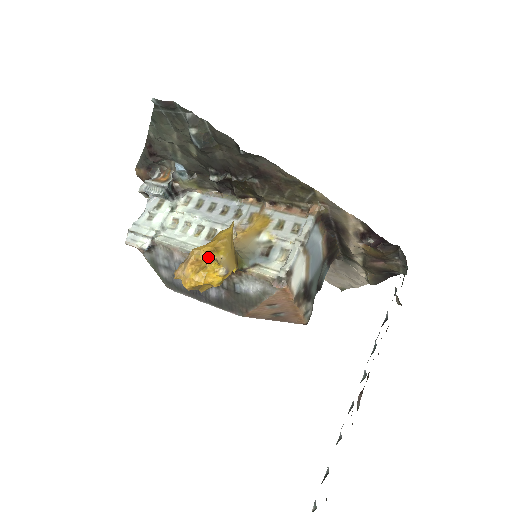
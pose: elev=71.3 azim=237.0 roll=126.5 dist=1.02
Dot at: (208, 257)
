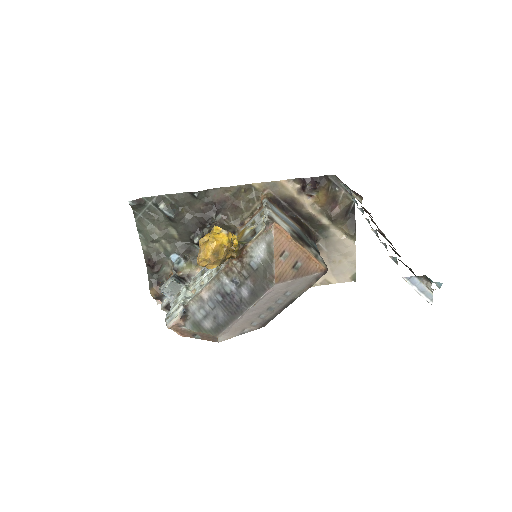
Dot at: occluded
